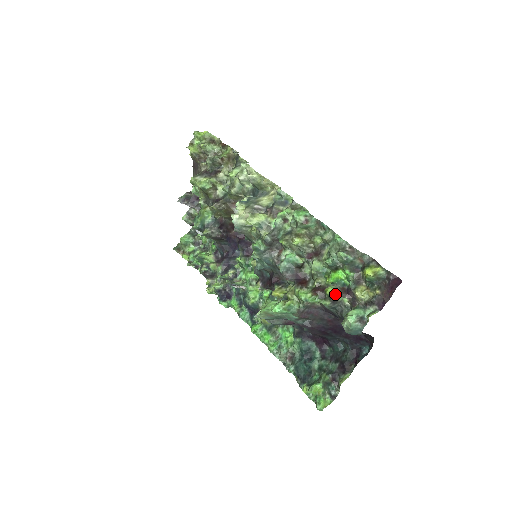
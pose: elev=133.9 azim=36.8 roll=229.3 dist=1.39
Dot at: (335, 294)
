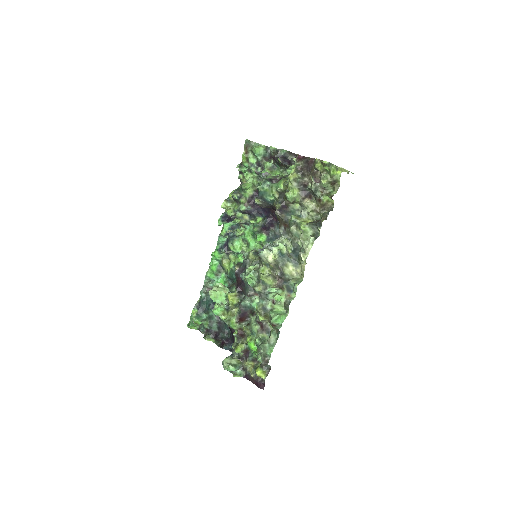
Dot at: (239, 352)
